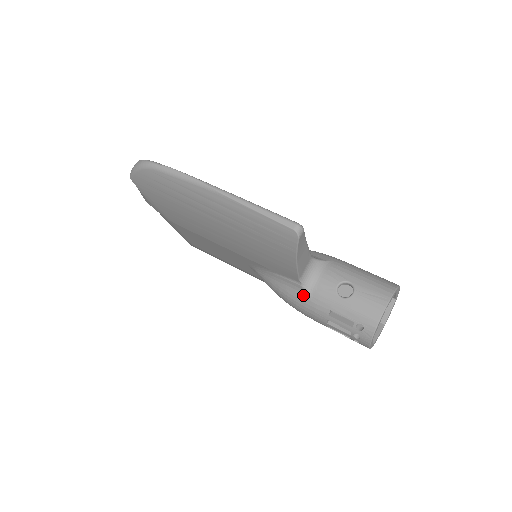
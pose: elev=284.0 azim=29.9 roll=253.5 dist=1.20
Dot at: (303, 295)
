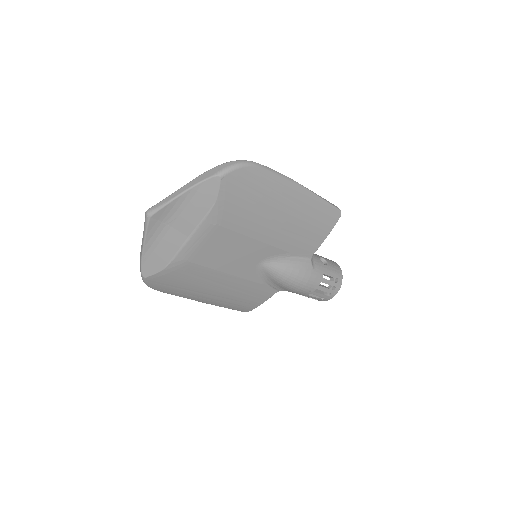
Dot at: (310, 268)
